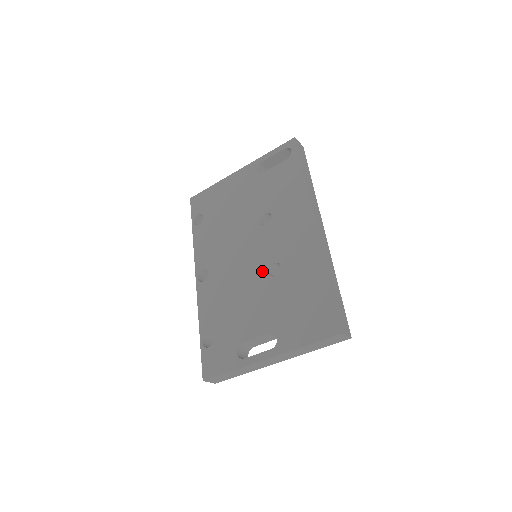
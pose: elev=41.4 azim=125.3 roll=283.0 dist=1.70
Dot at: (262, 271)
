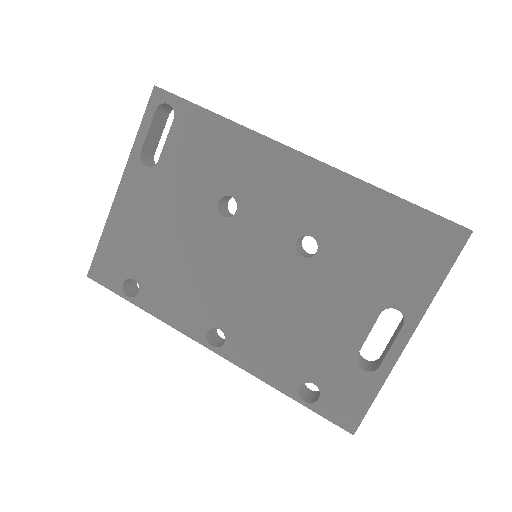
Dot at: (292, 263)
